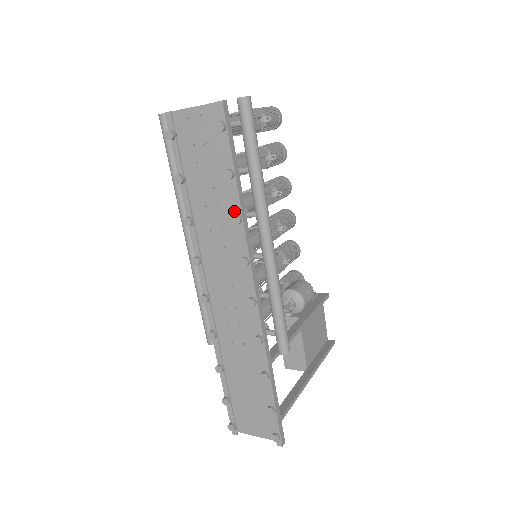
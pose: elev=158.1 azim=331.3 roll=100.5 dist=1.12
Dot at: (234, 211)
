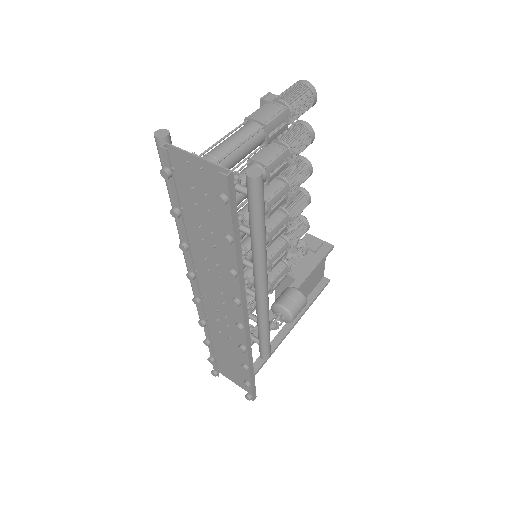
Dot at: occluded
